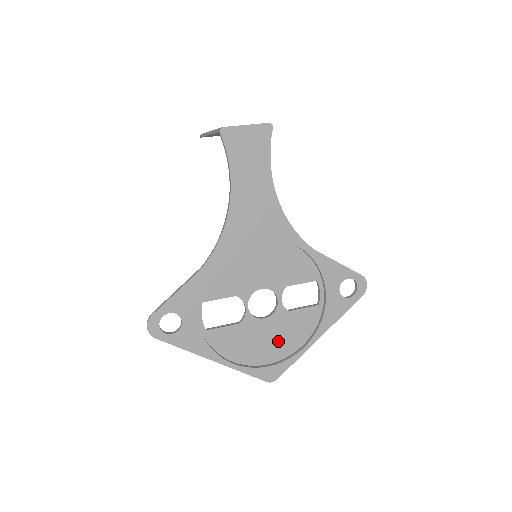
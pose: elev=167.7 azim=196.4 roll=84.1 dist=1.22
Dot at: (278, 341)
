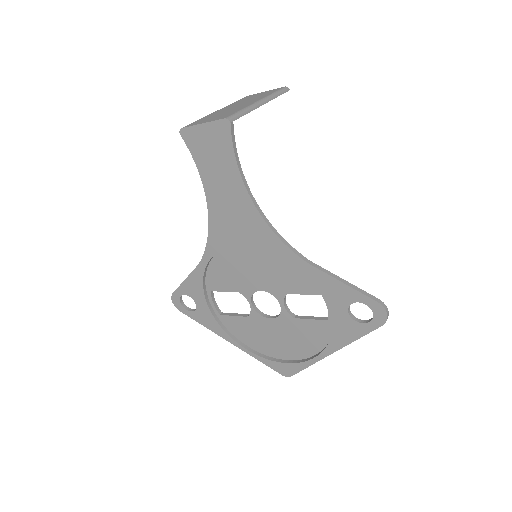
Dot at: (289, 342)
